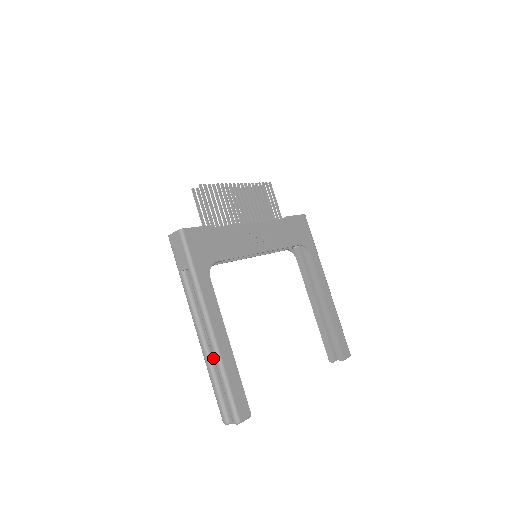
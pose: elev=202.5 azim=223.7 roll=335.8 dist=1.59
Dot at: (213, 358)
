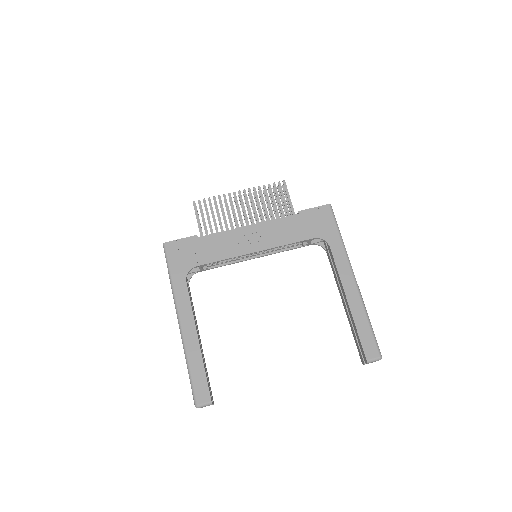
Dot at: occluded
